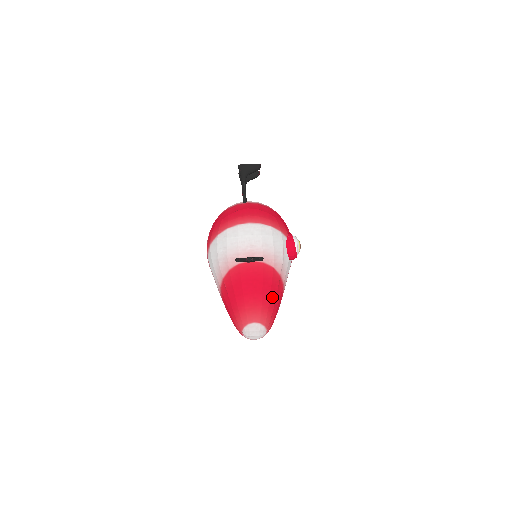
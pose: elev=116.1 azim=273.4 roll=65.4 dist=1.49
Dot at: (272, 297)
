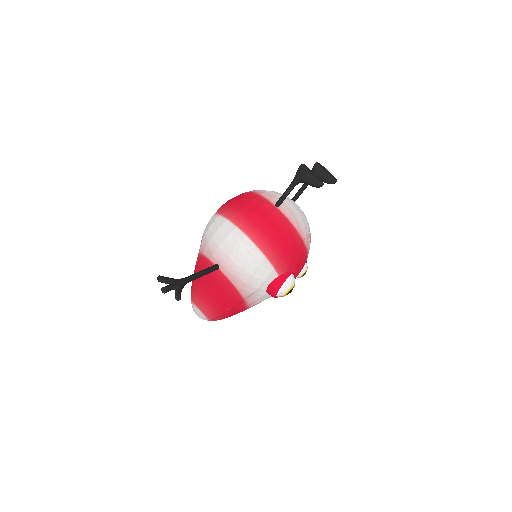
Dot at: (225, 307)
